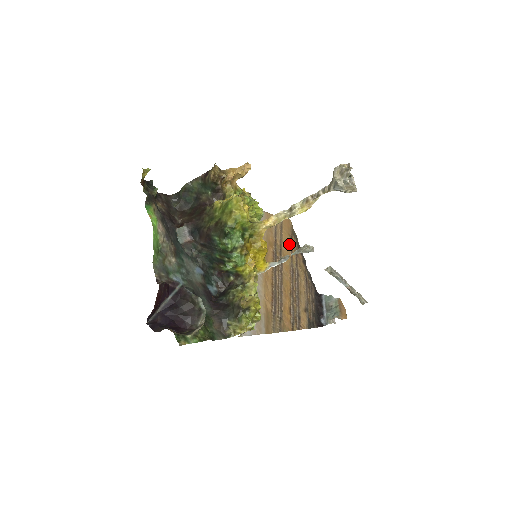
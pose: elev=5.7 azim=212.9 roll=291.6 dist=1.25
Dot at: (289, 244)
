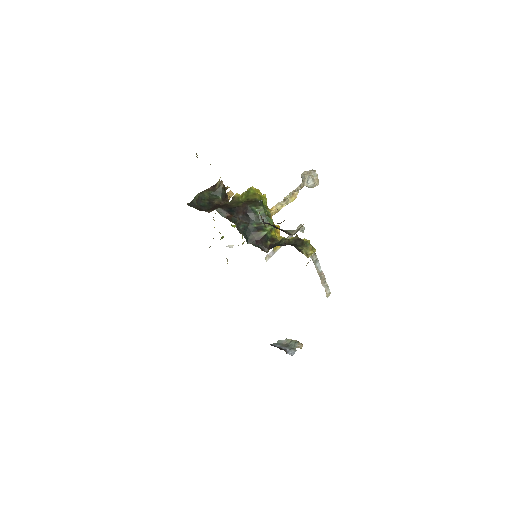
Dot at: occluded
